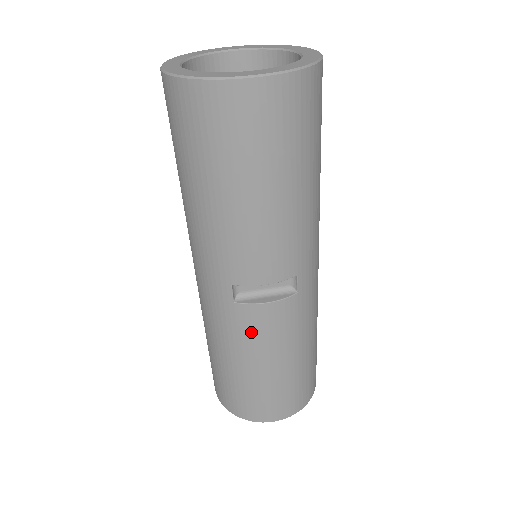
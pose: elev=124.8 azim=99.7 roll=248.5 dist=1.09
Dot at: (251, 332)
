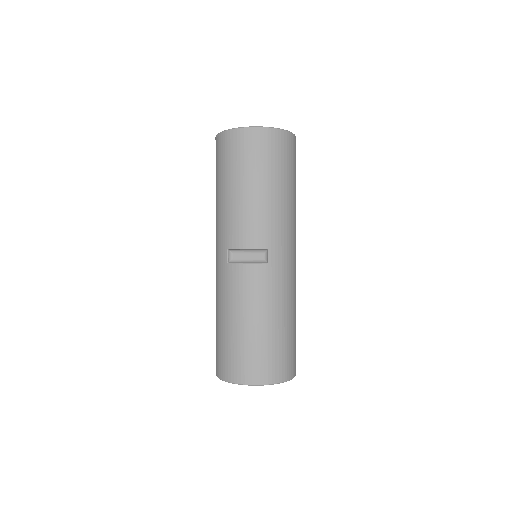
Dot at: (235, 288)
